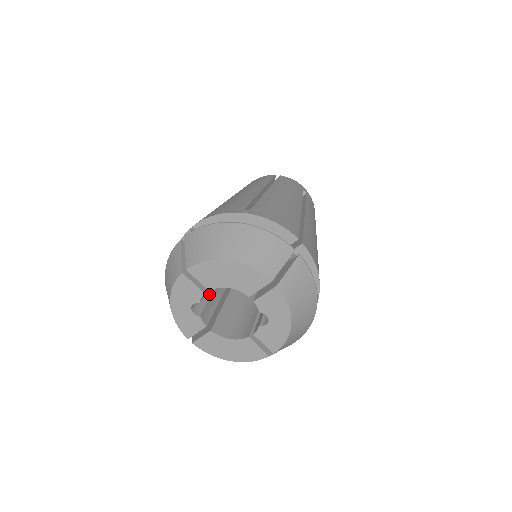
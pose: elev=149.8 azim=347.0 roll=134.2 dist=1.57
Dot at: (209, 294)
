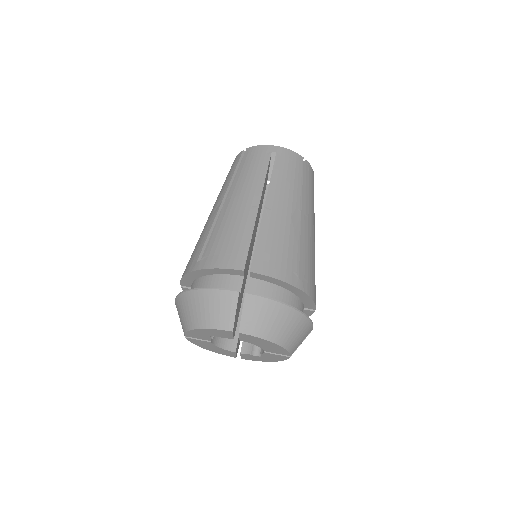
Dot at: occluded
